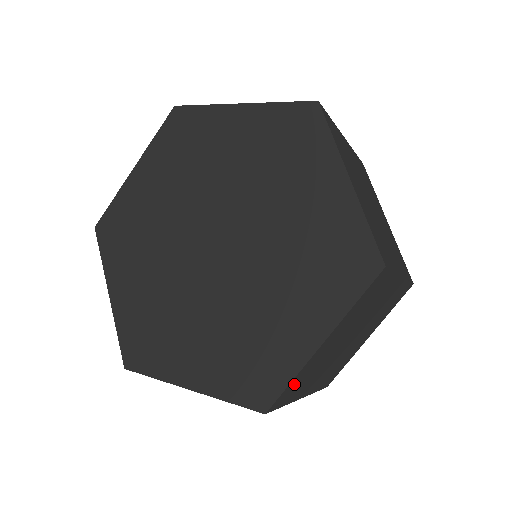
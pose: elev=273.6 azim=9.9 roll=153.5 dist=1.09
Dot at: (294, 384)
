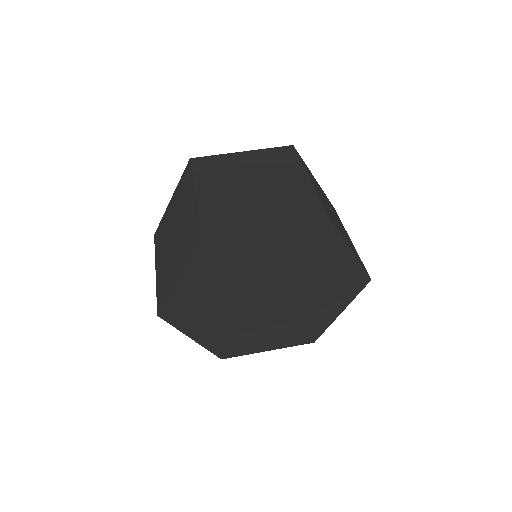
Dot at: occluded
